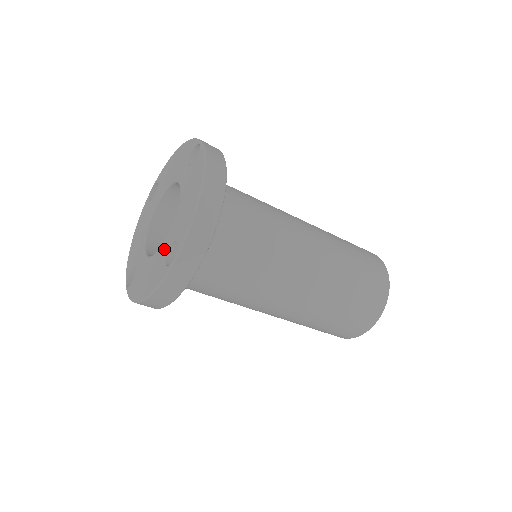
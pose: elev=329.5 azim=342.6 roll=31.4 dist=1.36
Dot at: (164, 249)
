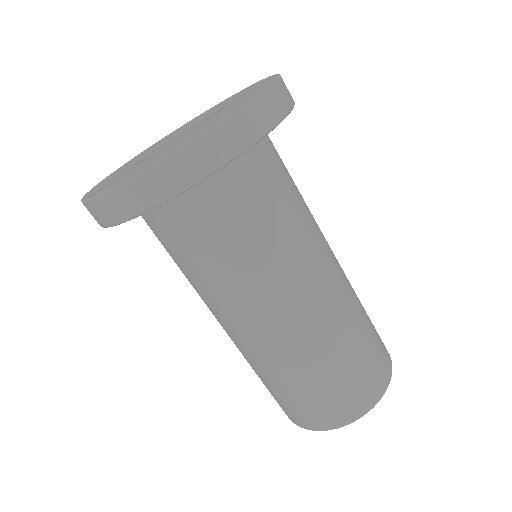
Dot at: (205, 124)
